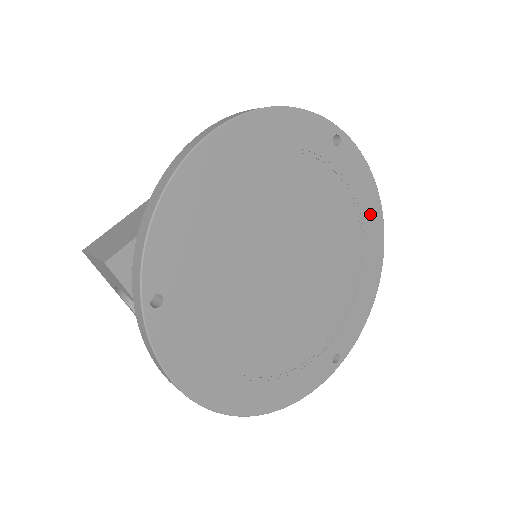
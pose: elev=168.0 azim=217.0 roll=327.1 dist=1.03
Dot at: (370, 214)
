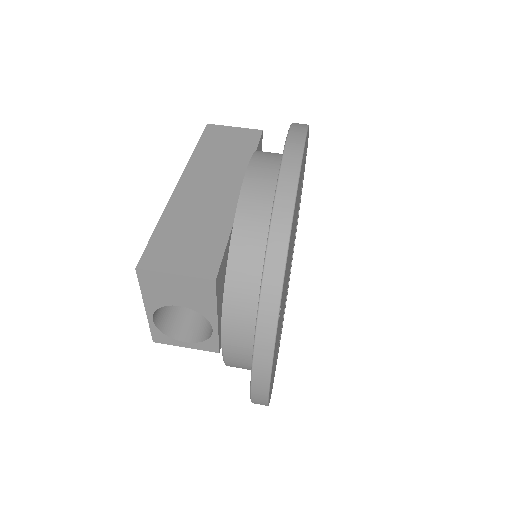
Dot at: occluded
